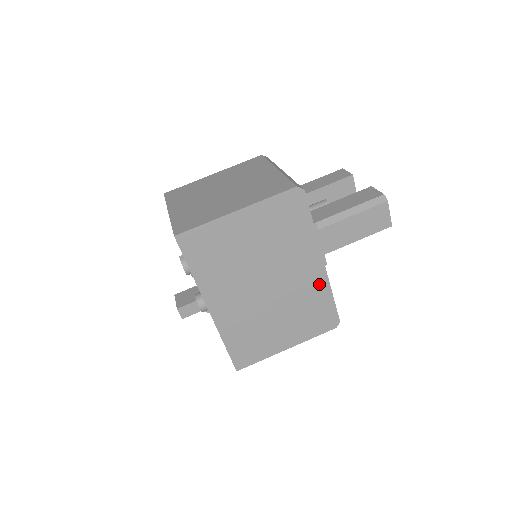
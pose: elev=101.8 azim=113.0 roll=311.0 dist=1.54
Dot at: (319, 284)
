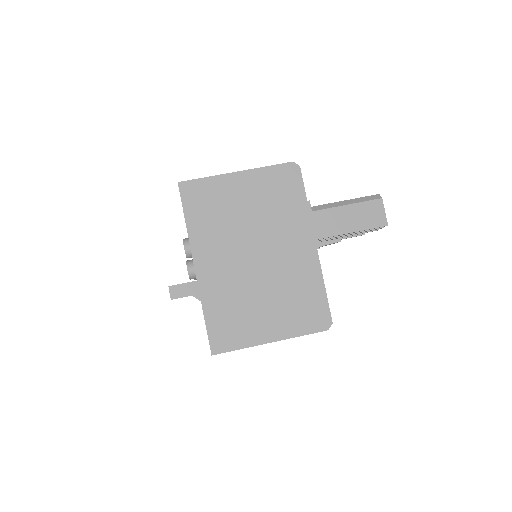
Dot at: (310, 269)
